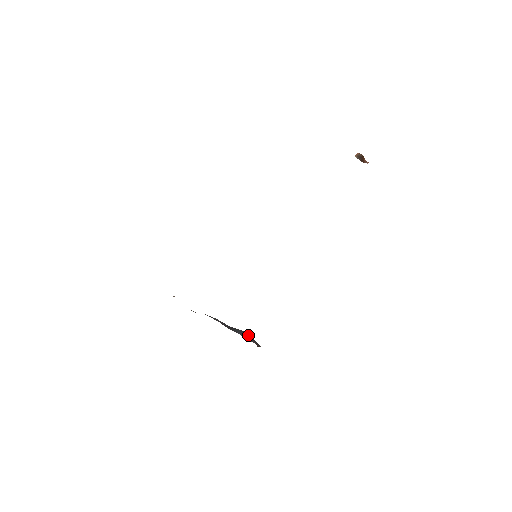
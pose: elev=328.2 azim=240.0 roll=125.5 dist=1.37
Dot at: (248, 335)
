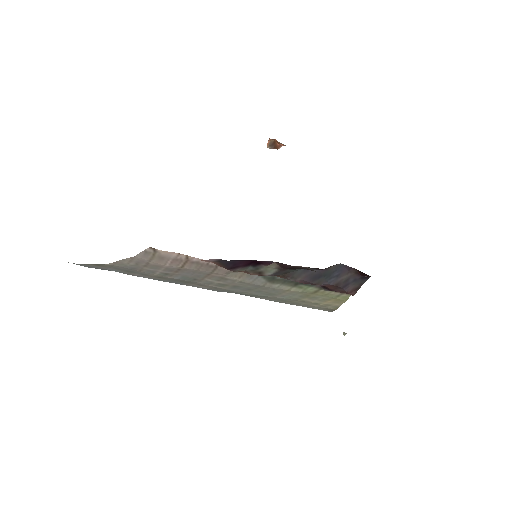
Dot at: (344, 271)
